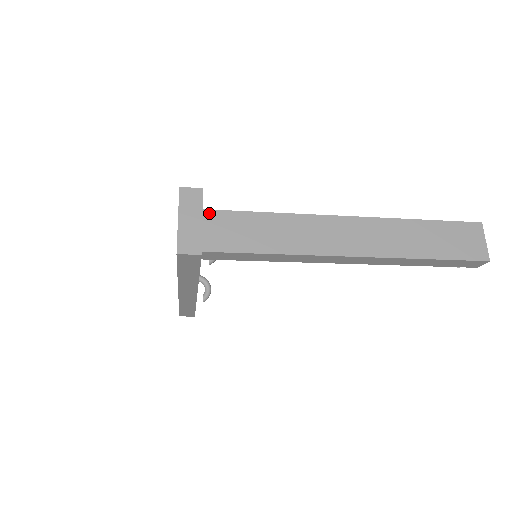
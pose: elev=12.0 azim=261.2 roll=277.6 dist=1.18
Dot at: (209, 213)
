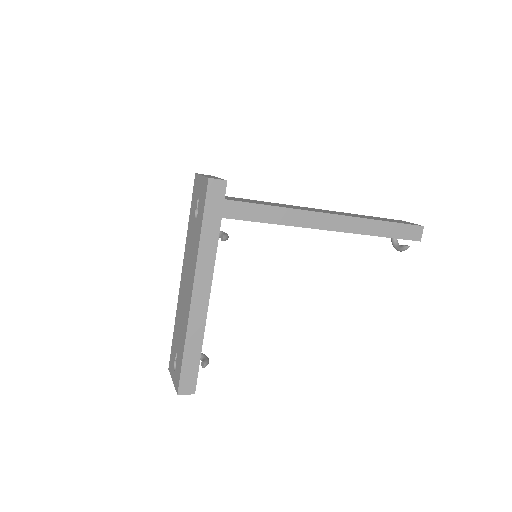
Dot at: occluded
